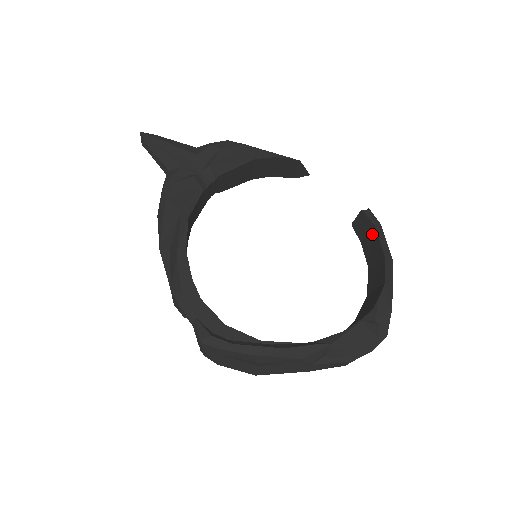
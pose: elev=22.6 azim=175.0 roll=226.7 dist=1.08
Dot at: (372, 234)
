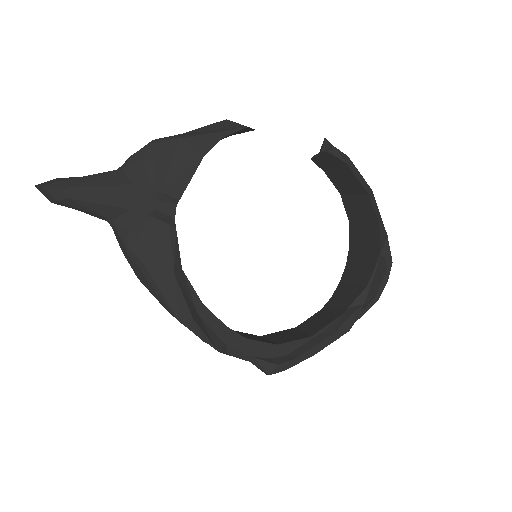
Dot at: (344, 170)
